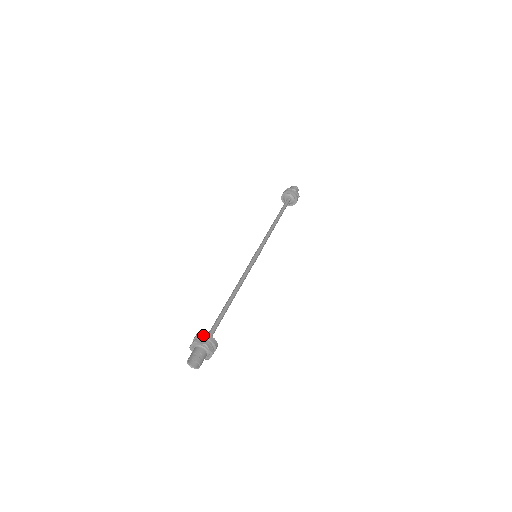
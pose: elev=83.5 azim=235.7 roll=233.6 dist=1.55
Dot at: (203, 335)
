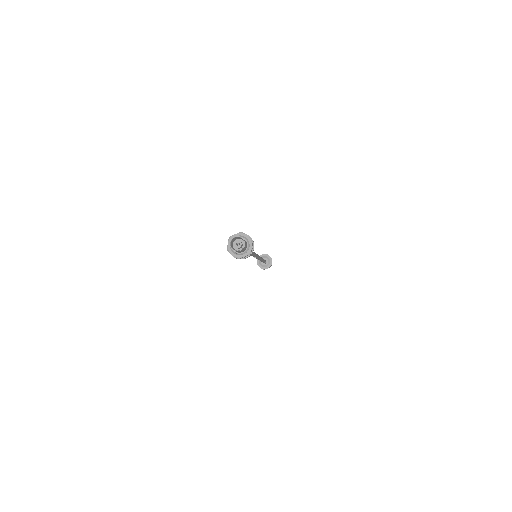
Dot at: occluded
